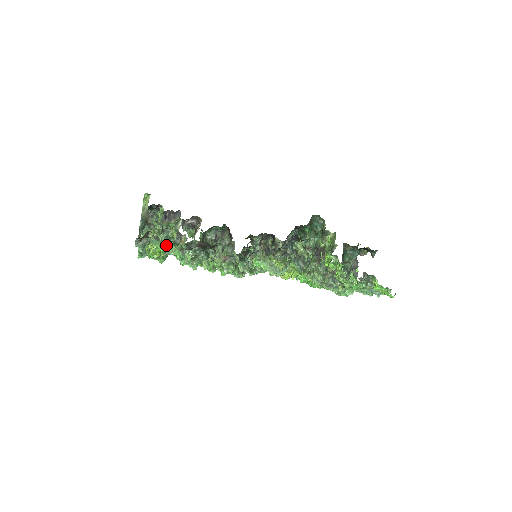
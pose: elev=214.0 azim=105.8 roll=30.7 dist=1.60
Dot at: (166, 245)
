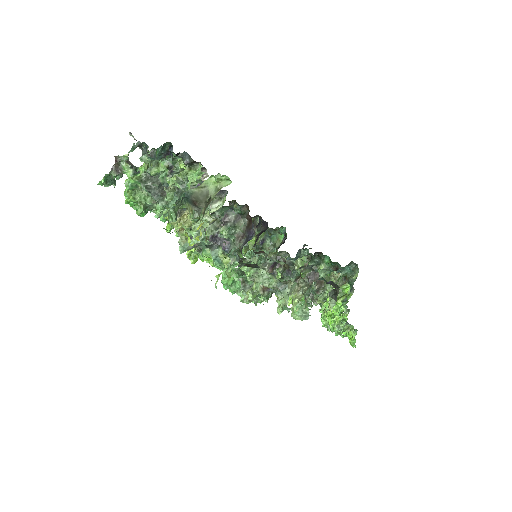
Dot at: occluded
